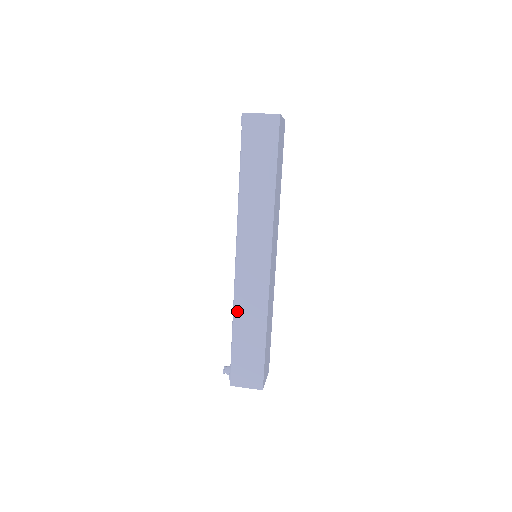
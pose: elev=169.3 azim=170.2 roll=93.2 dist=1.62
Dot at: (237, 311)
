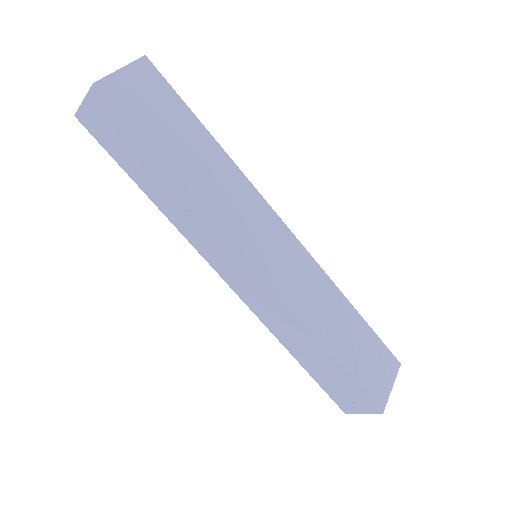
Dot at: (279, 338)
